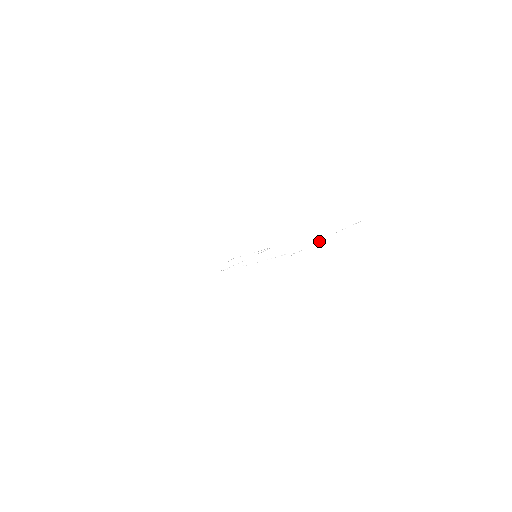
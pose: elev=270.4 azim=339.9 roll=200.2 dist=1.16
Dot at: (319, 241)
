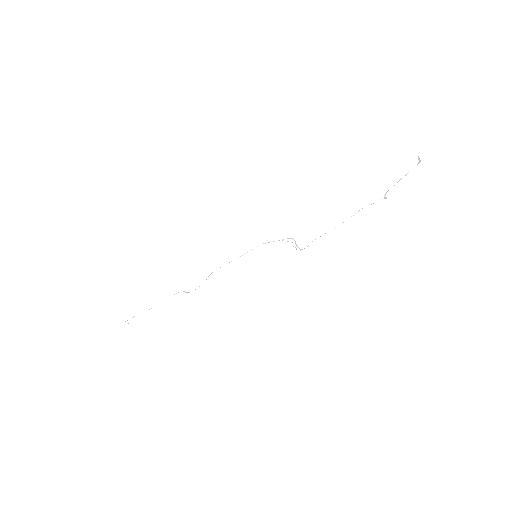
Dot at: occluded
